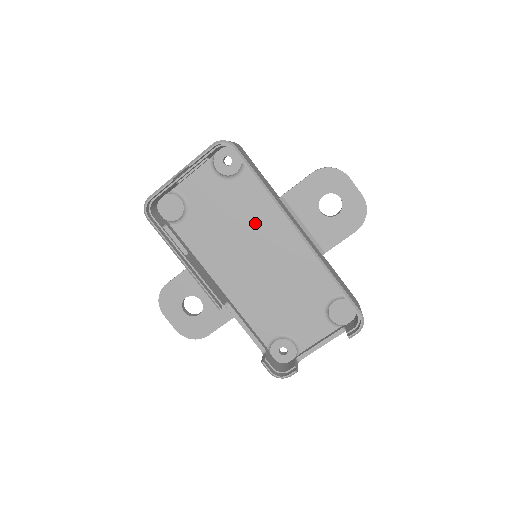
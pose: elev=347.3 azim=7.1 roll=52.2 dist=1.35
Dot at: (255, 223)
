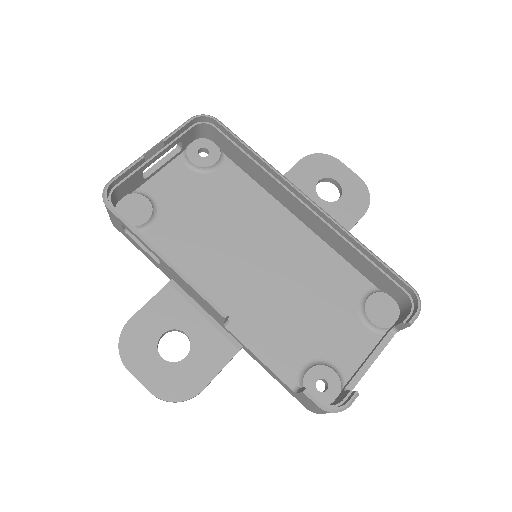
Dot at: (247, 218)
